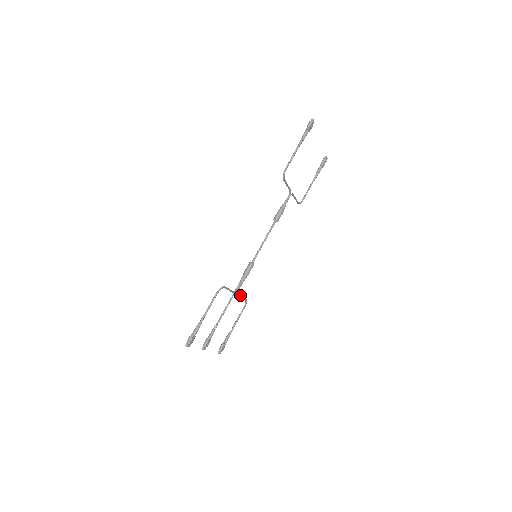
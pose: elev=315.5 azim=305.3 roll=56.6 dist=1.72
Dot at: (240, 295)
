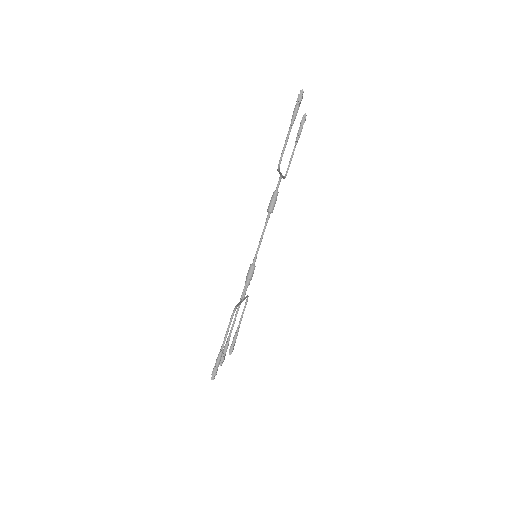
Dot at: (245, 298)
